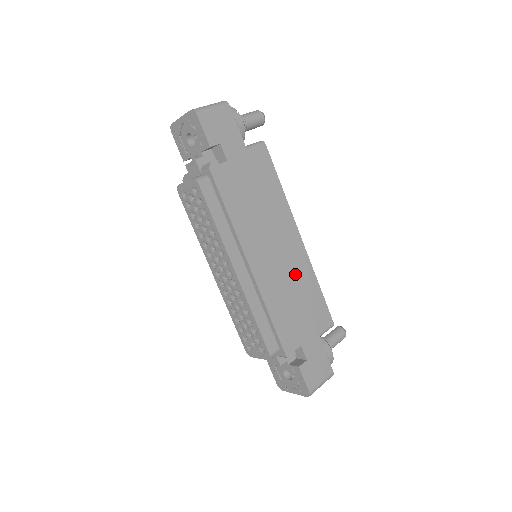
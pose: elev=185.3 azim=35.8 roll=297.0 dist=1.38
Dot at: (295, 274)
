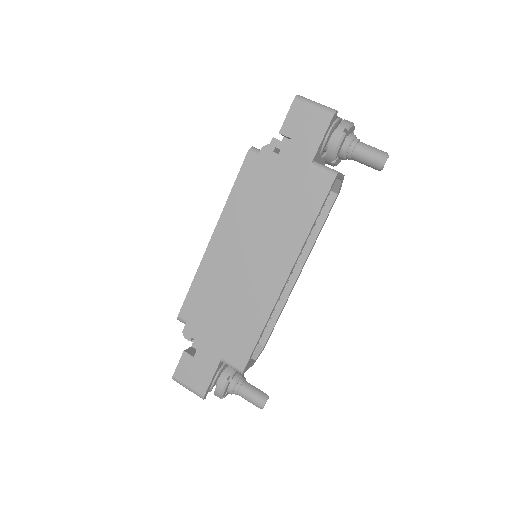
Dot at: (250, 296)
